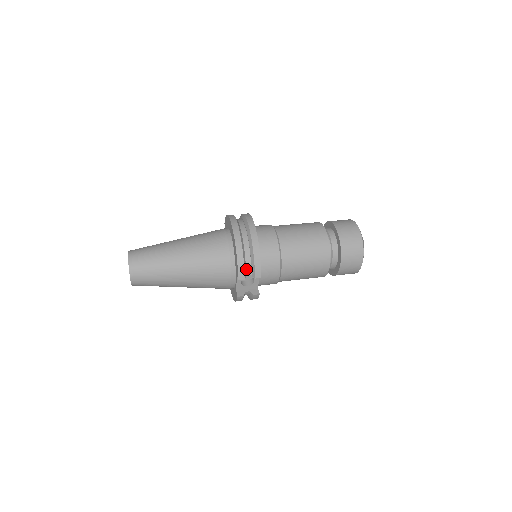
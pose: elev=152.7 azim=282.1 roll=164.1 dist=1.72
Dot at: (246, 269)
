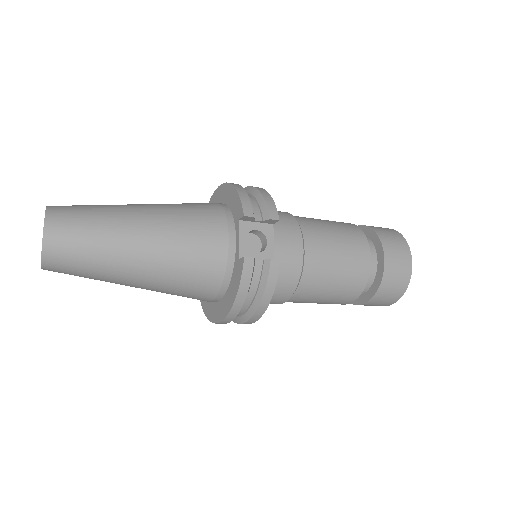
Dot at: occluded
